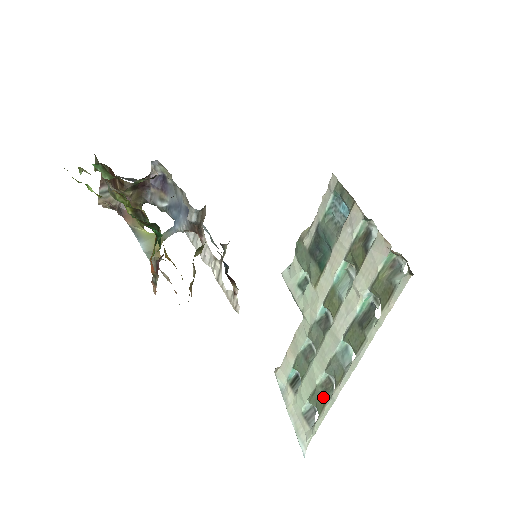
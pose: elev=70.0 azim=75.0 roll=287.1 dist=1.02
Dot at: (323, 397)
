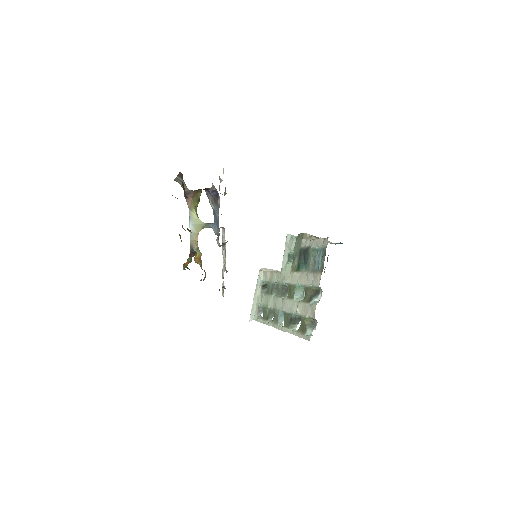
Dot at: (267, 315)
